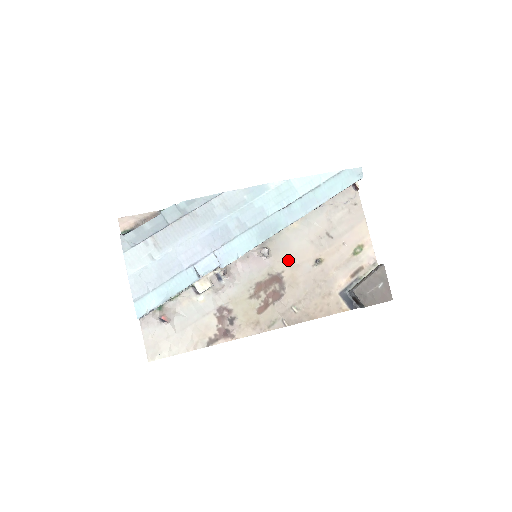
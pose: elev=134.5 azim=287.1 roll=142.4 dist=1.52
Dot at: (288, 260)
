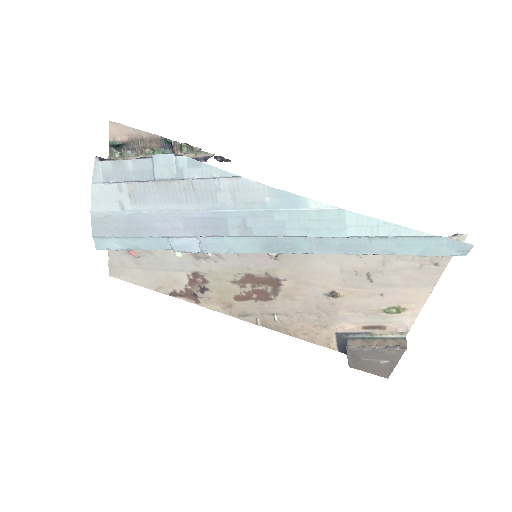
Dot at: (298, 273)
